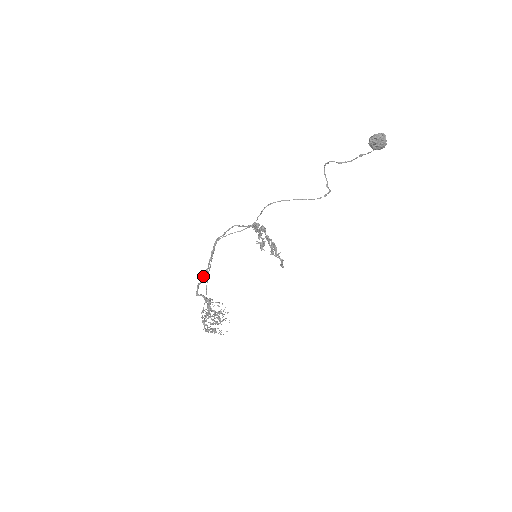
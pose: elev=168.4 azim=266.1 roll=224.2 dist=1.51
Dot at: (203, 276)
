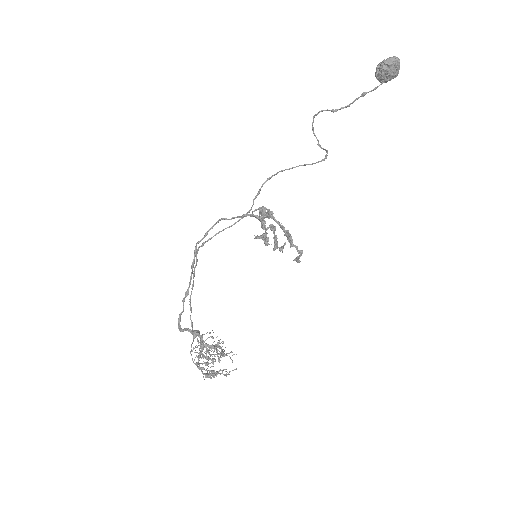
Dot at: (183, 302)
